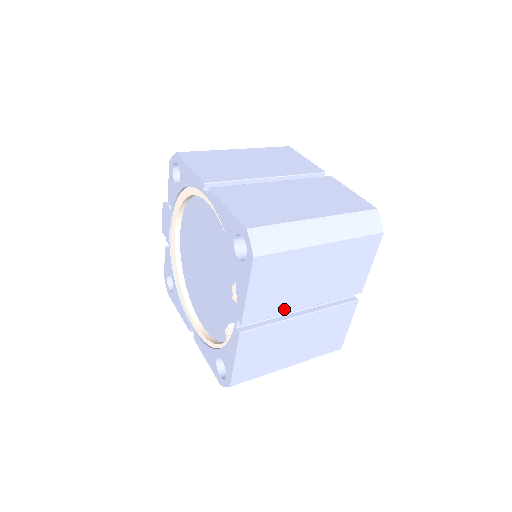
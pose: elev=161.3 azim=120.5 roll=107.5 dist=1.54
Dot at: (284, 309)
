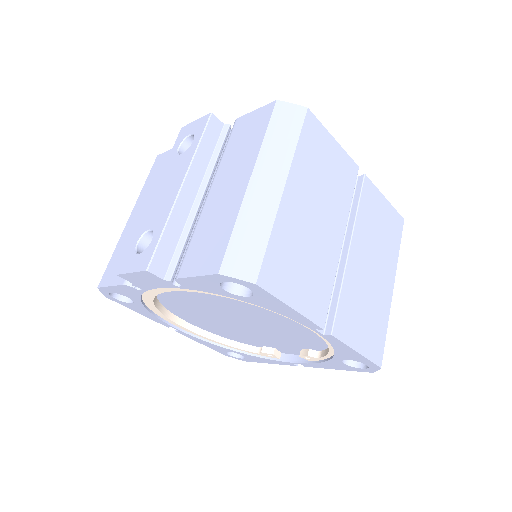
Dot at: occluded
